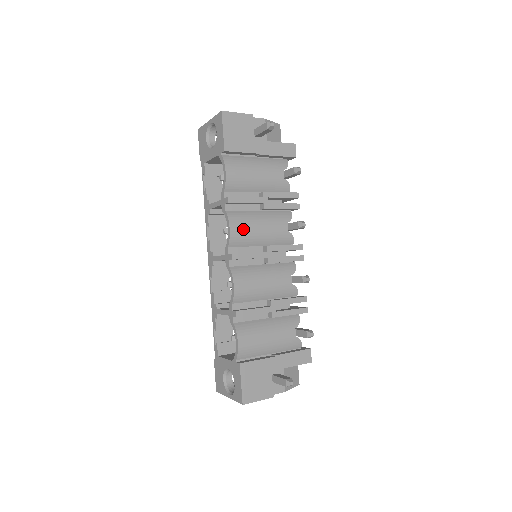
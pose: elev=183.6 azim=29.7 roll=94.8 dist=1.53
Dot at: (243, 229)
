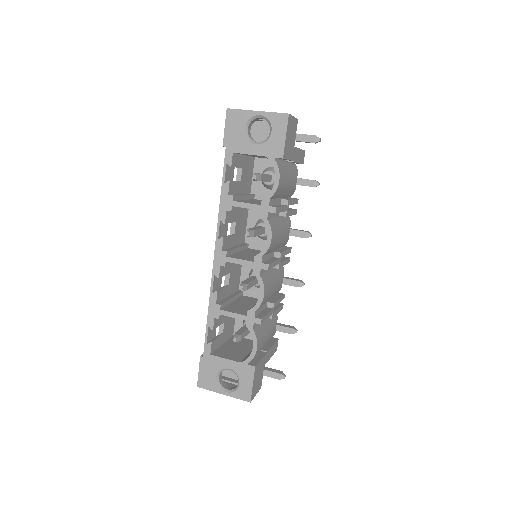
Dot at: (276, 238)
